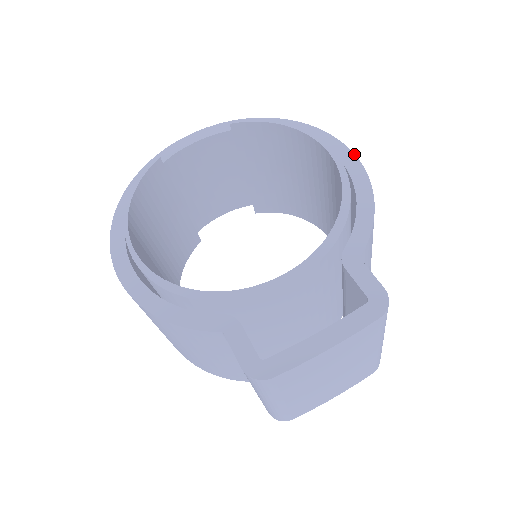
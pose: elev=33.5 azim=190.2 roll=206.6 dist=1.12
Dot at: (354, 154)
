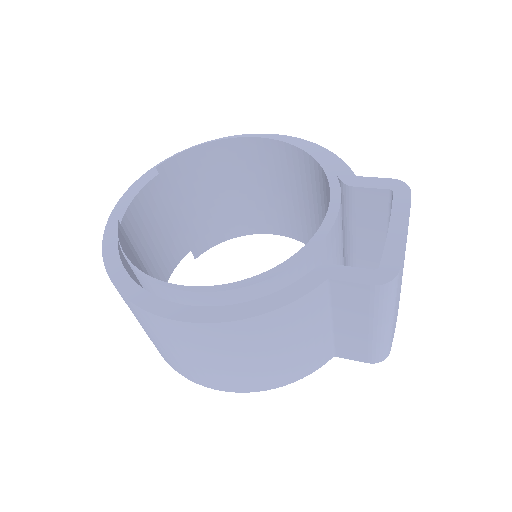
Dot at: (273, 134)
